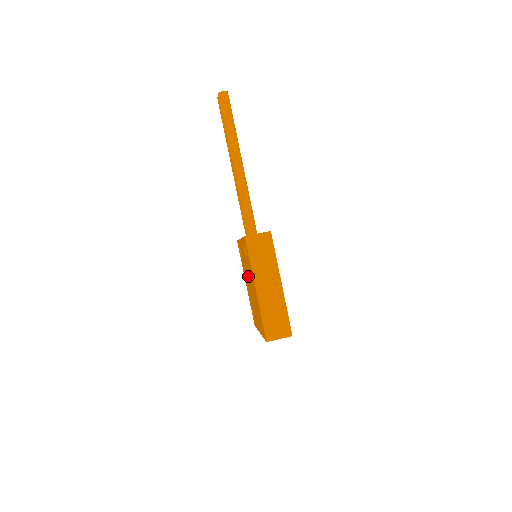
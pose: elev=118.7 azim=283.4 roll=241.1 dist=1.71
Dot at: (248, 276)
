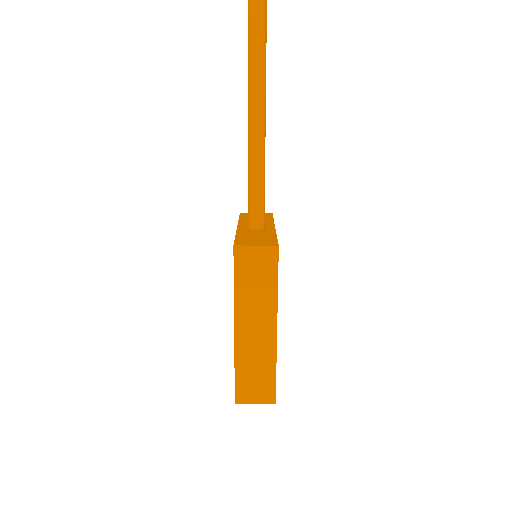
Dot at: occluded
